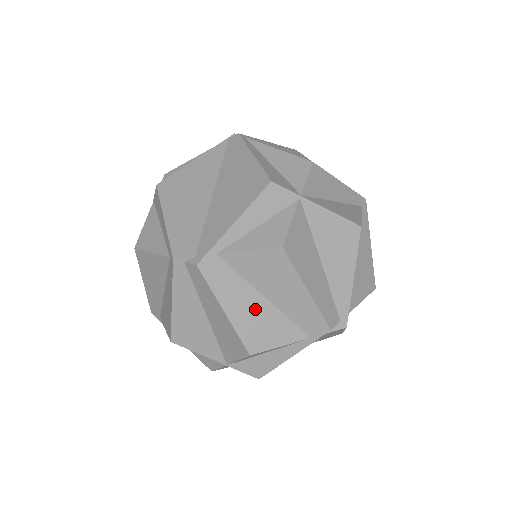
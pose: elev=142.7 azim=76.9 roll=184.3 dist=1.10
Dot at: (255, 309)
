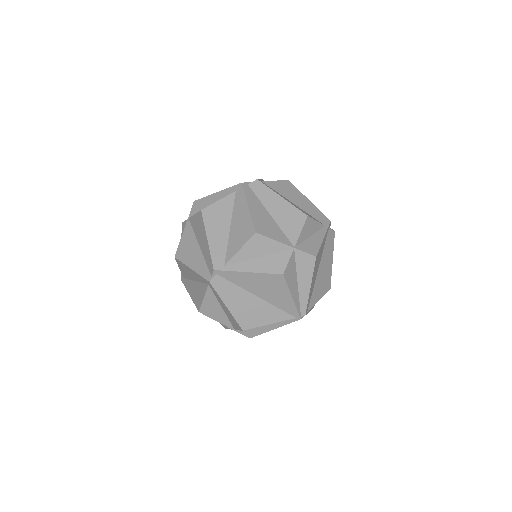
Dot at: (293, 204)
